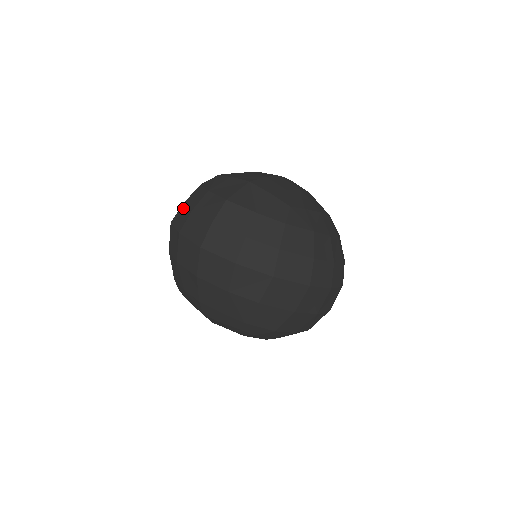
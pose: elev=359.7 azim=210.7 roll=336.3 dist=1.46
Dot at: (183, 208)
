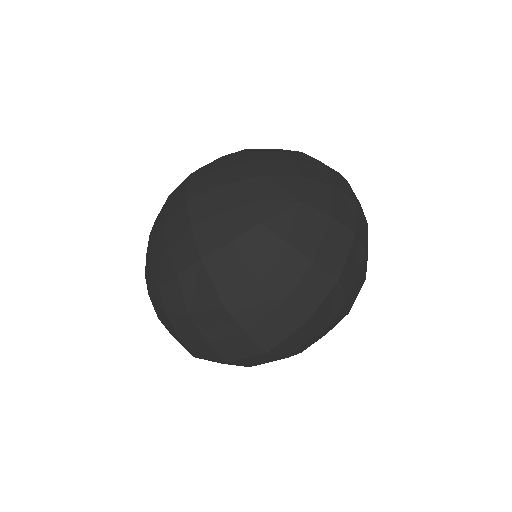
Dot at: (188, 343)
